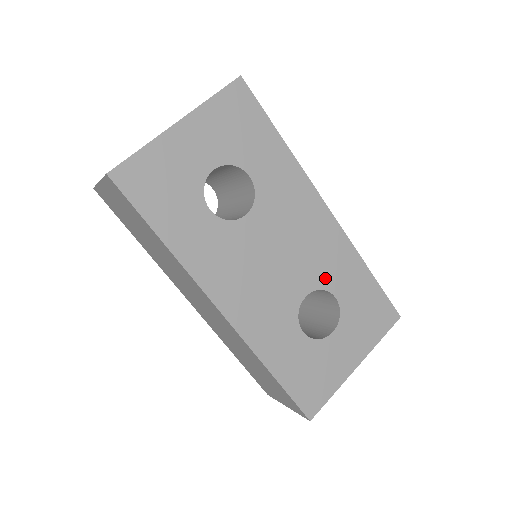
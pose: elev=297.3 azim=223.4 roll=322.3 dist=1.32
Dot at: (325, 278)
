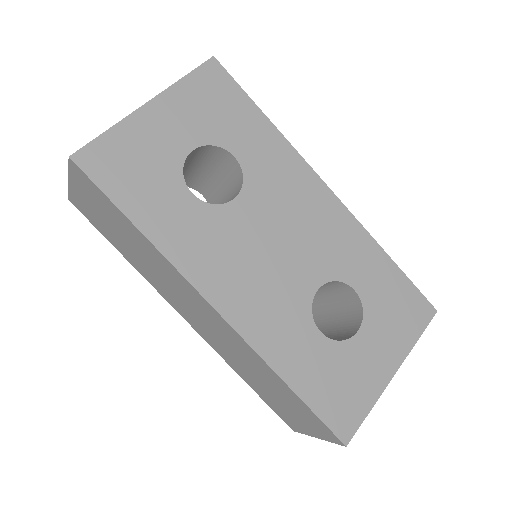
Dot at: (338, 267)
